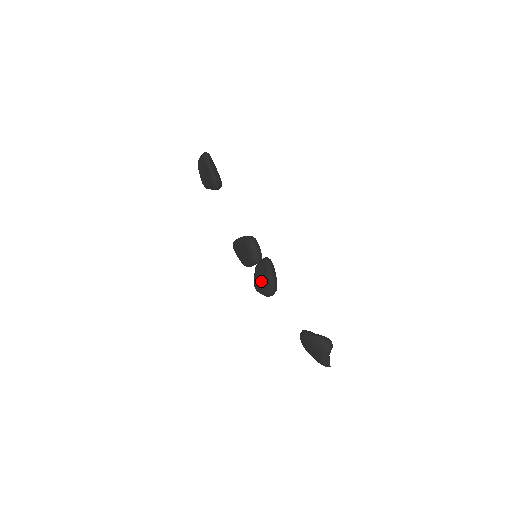
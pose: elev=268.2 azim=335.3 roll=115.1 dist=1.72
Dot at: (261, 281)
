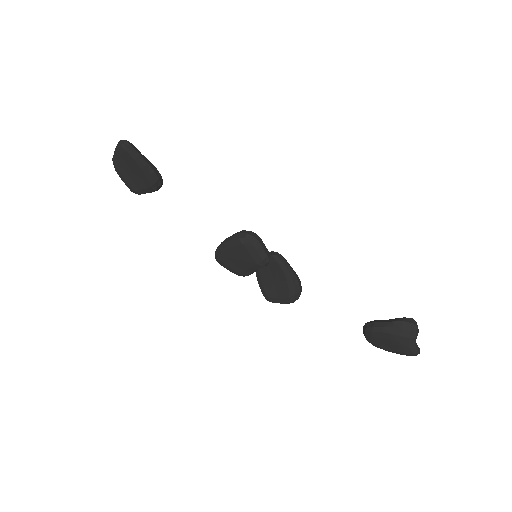
Dot at: (276, 286)
